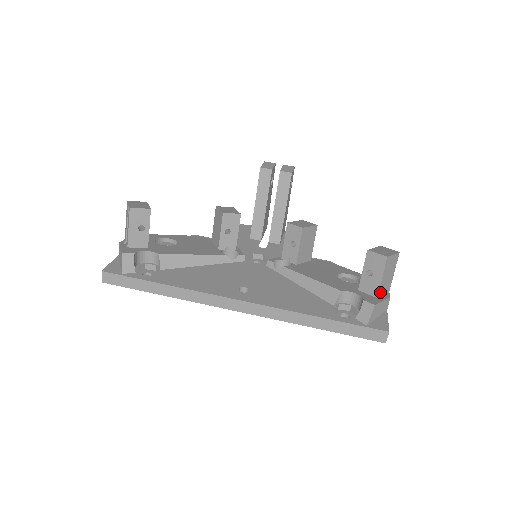
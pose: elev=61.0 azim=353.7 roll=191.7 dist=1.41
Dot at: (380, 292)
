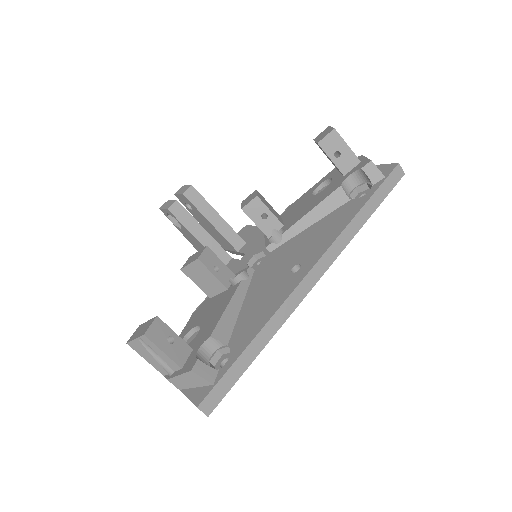
Dot at: (356, 158)
